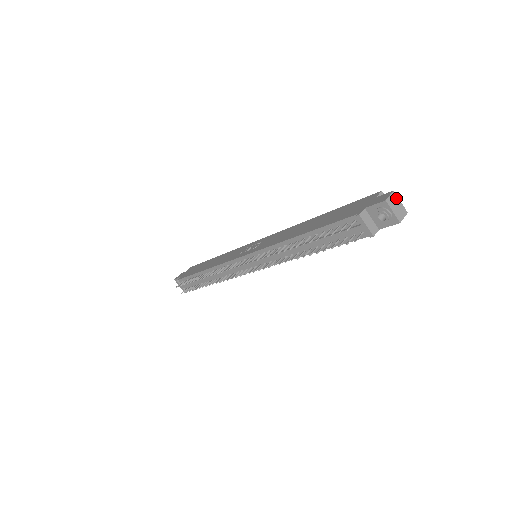
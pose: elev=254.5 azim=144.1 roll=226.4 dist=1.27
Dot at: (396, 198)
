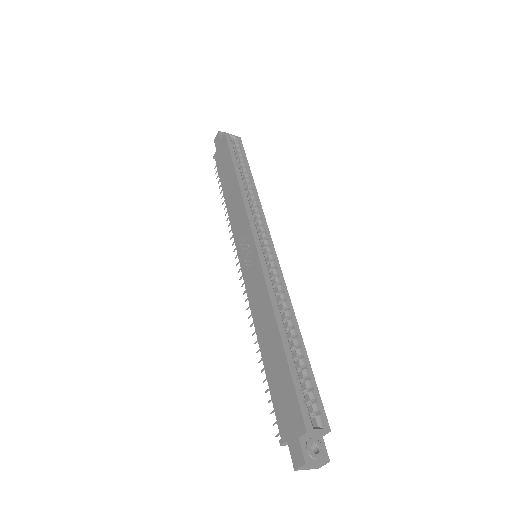
Dot at: (310, 464)
